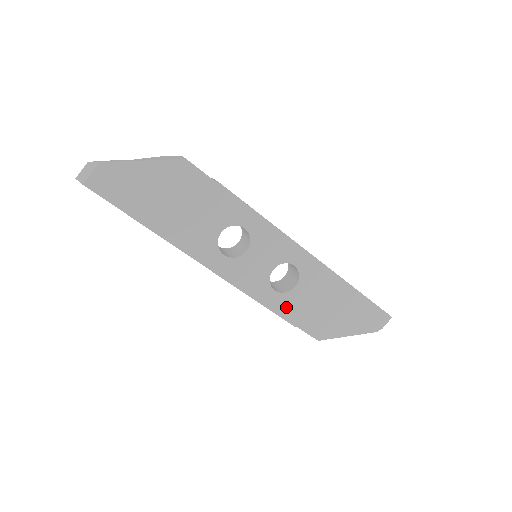
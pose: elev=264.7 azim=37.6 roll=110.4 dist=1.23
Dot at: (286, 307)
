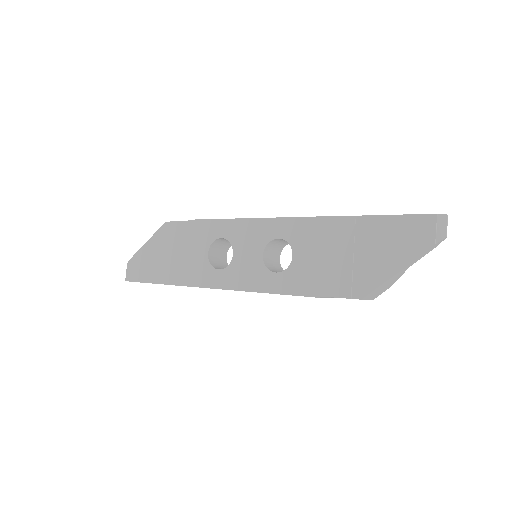
Dot at: (297, 282)
